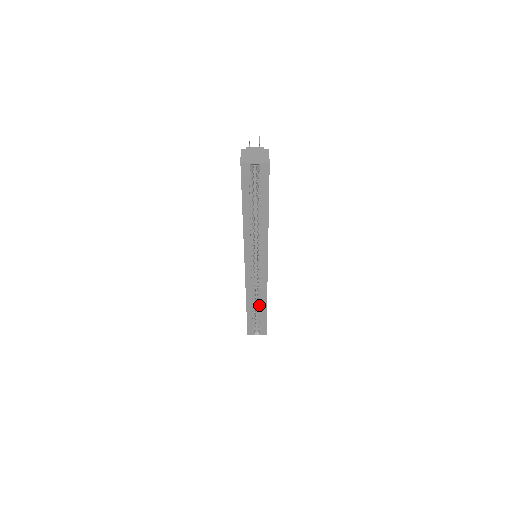
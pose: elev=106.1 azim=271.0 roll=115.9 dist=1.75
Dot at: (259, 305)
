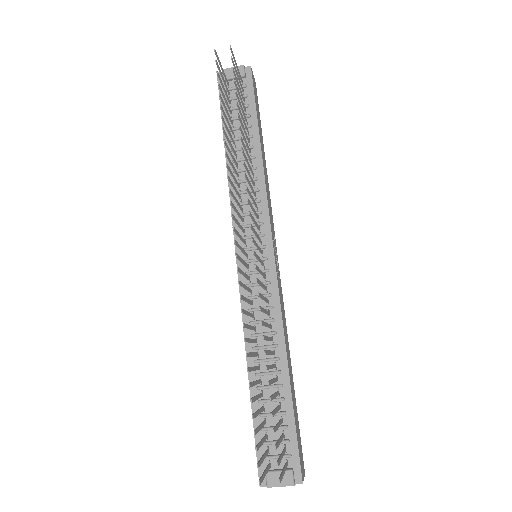
Dot at: occluded
